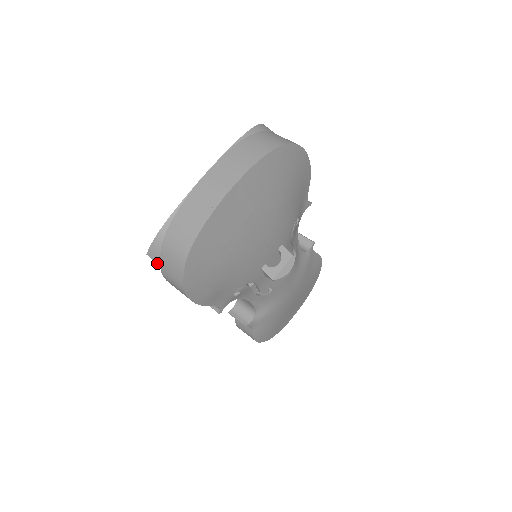
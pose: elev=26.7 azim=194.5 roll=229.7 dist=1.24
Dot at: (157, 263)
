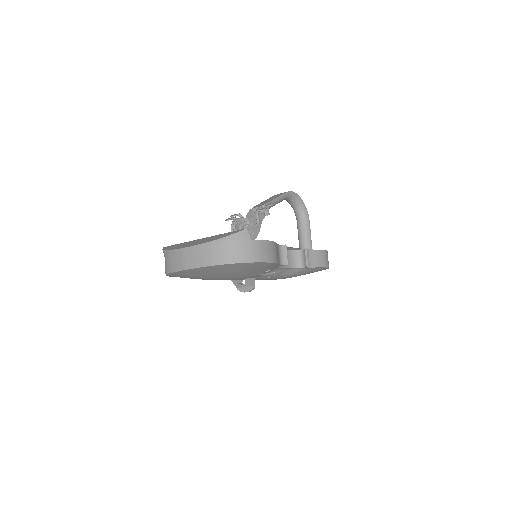
Dot at: occluded
